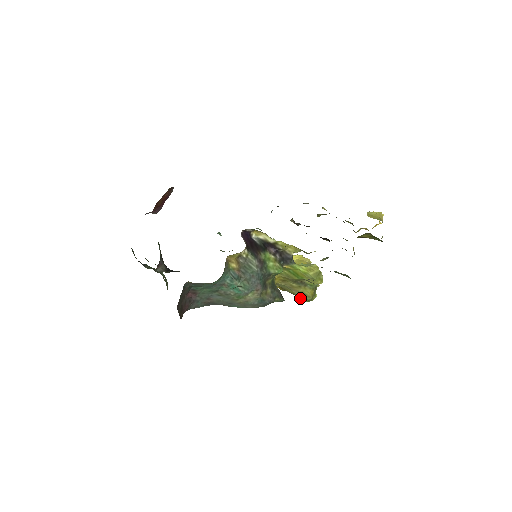
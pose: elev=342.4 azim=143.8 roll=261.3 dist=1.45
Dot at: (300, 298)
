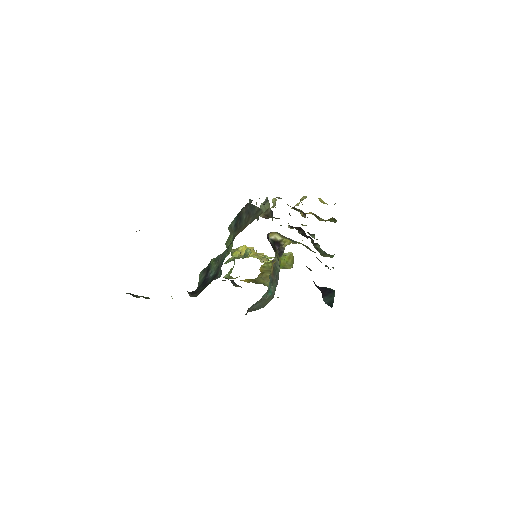
Dot at: (268, 285)
